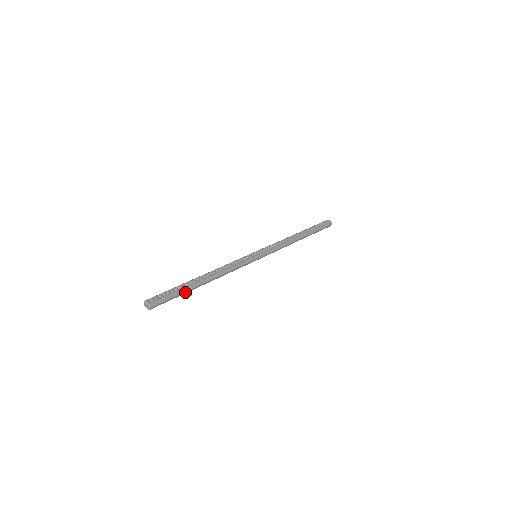
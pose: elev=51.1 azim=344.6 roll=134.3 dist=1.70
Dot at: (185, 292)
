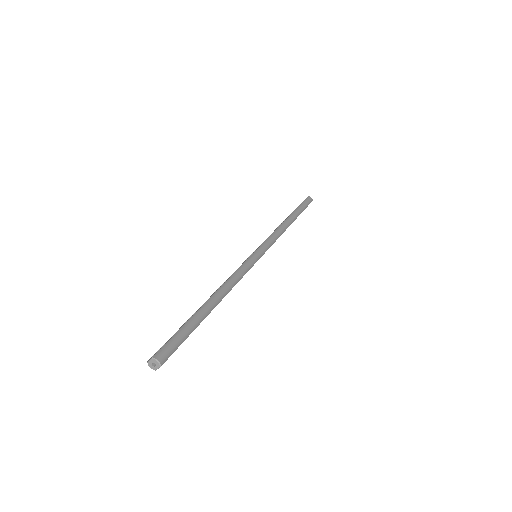
Dot at: (194, 322)
